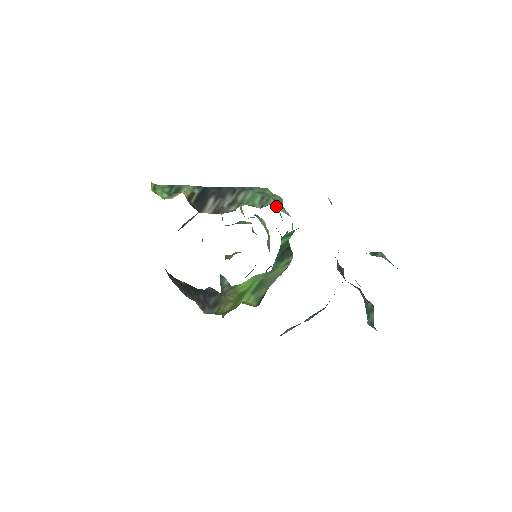
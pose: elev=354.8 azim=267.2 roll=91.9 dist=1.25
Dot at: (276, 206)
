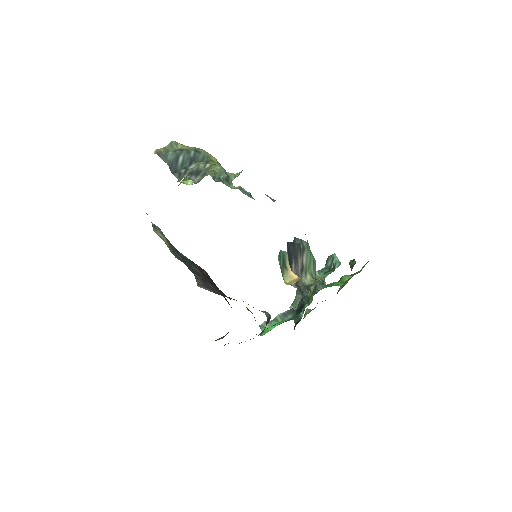
Dot at: occluded
